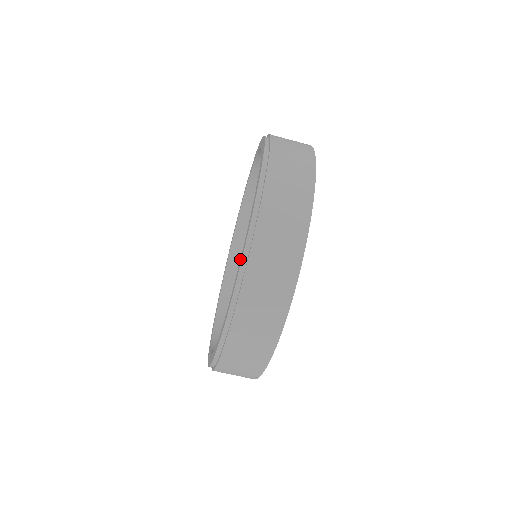
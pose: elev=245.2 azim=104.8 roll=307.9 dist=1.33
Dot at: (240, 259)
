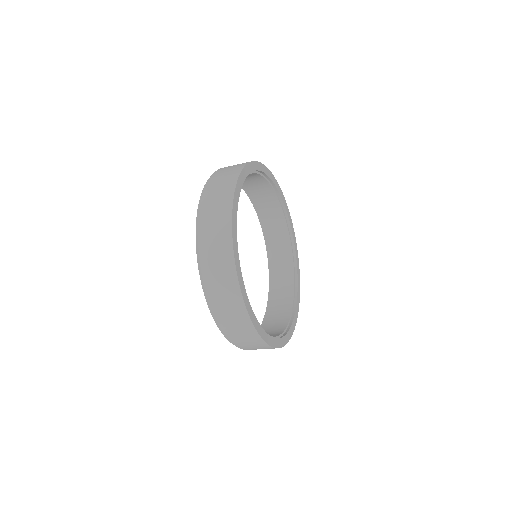
Dot at: occluded
